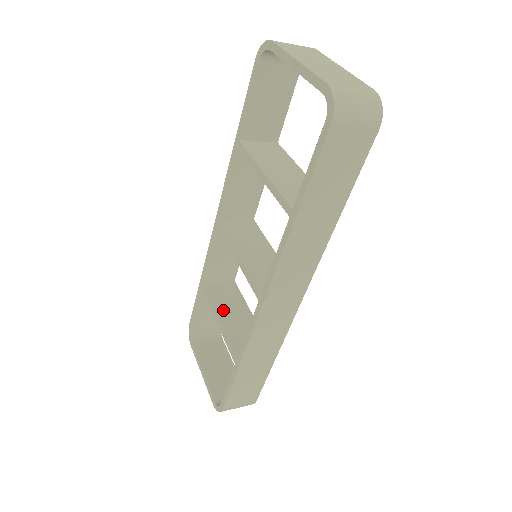
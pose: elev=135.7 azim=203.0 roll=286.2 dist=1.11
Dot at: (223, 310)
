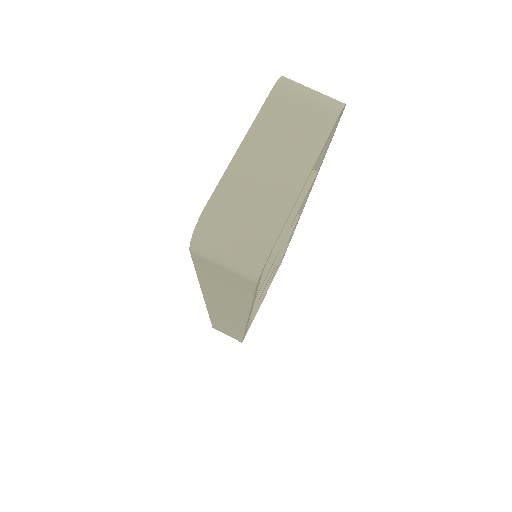
Dot at: occluded
